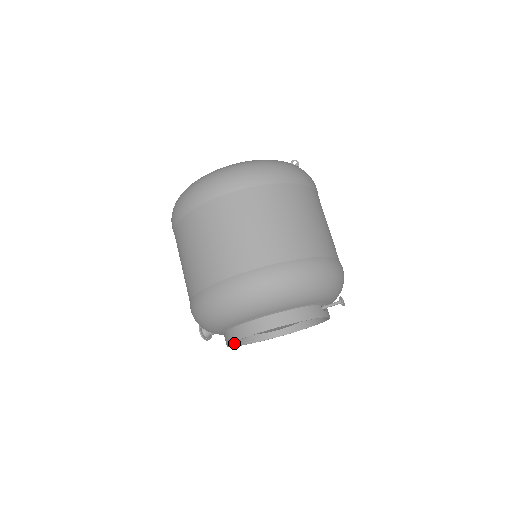
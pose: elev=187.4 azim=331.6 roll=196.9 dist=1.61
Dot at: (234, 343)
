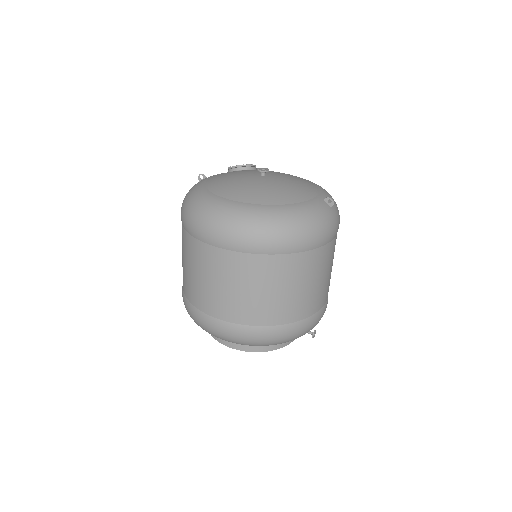
Dot at: occluded
